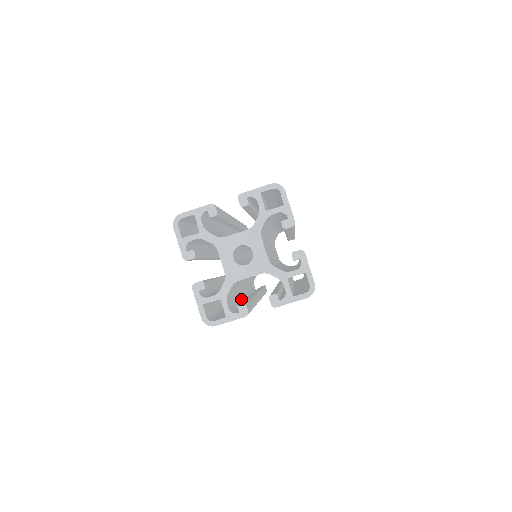
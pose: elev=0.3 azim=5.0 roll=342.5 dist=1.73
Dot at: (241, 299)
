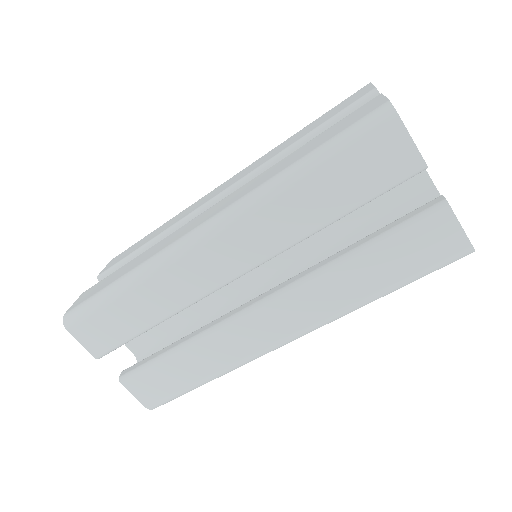
Dot at: occluded
